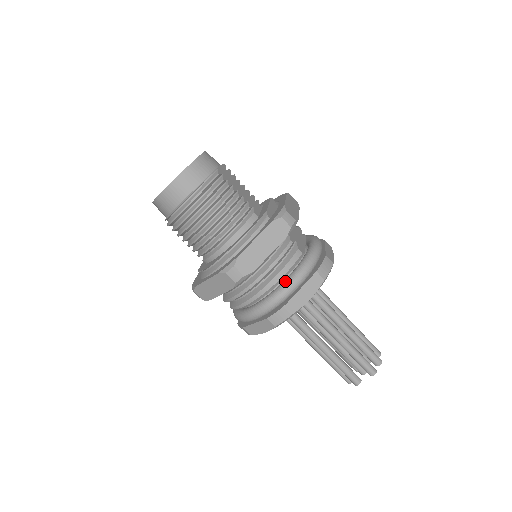
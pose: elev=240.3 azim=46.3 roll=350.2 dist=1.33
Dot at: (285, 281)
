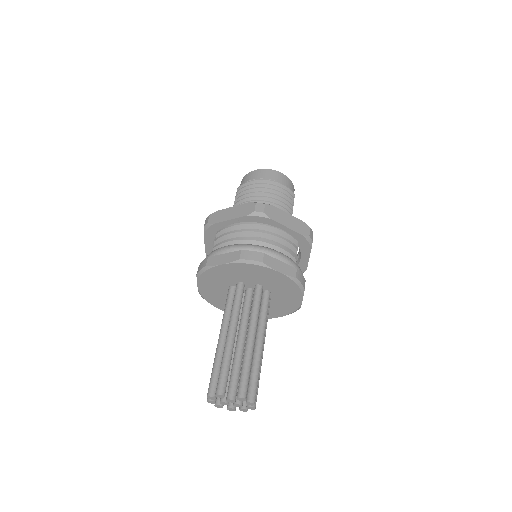
Dot at: (275, 250)
